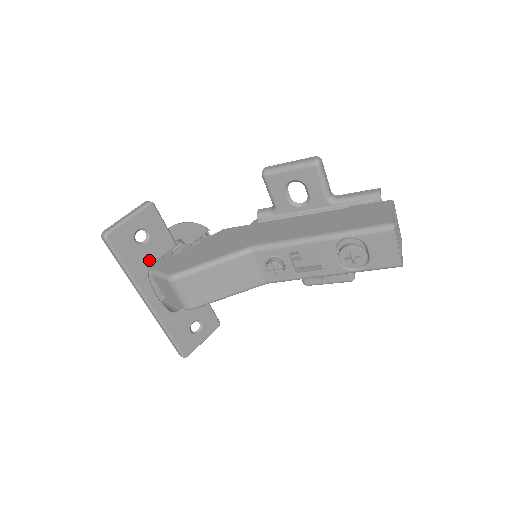
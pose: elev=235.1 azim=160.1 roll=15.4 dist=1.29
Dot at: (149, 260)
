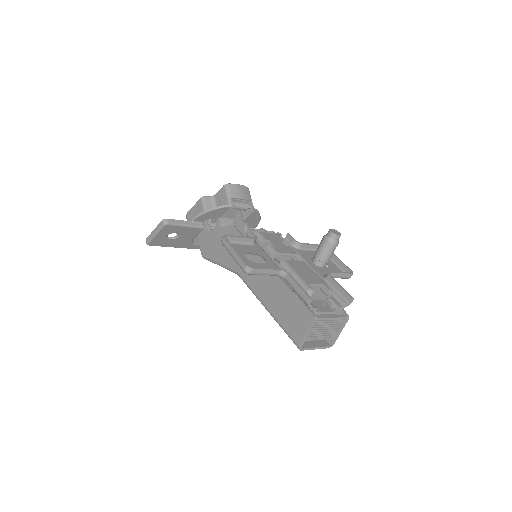
Dot at: (188, 240)
